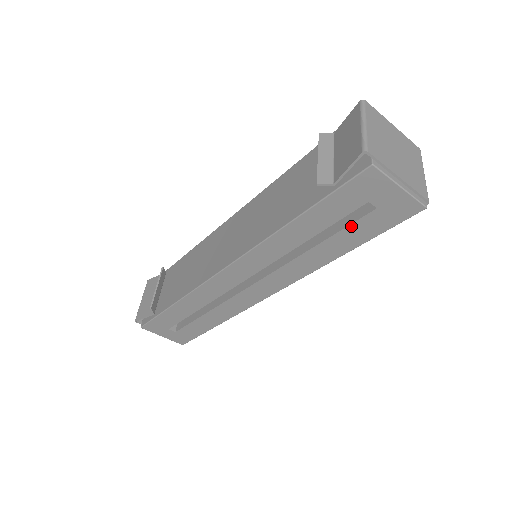
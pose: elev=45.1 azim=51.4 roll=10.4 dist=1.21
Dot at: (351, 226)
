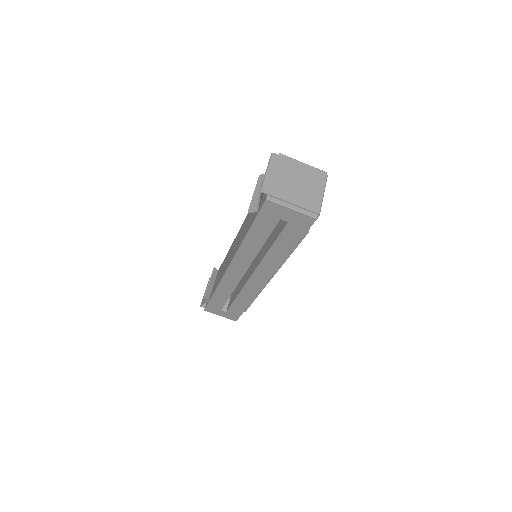
Dot at: (281, 234)
